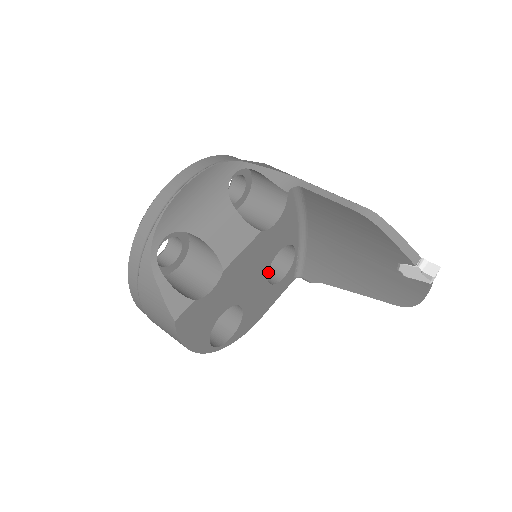
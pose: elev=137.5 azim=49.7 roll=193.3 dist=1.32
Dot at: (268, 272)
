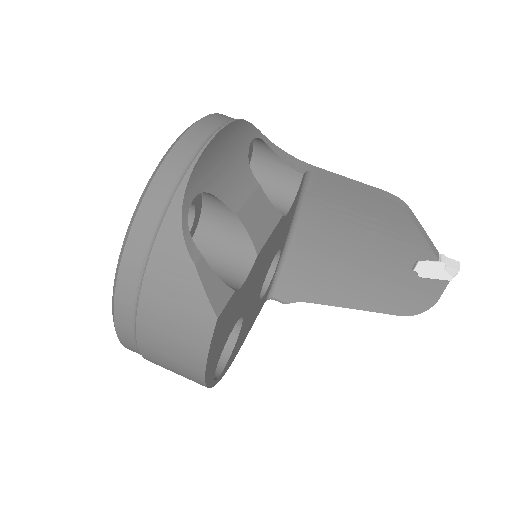
Dot at: occluded
